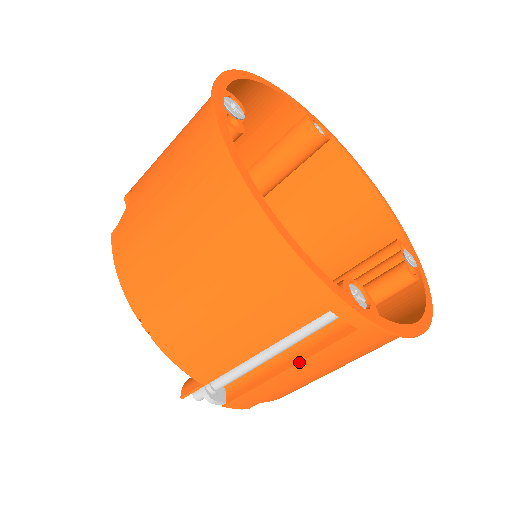
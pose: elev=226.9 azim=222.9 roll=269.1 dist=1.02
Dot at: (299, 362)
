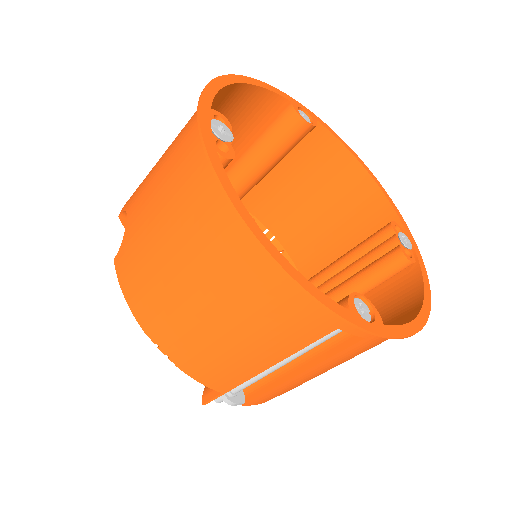
Dot at: (311, 367)
